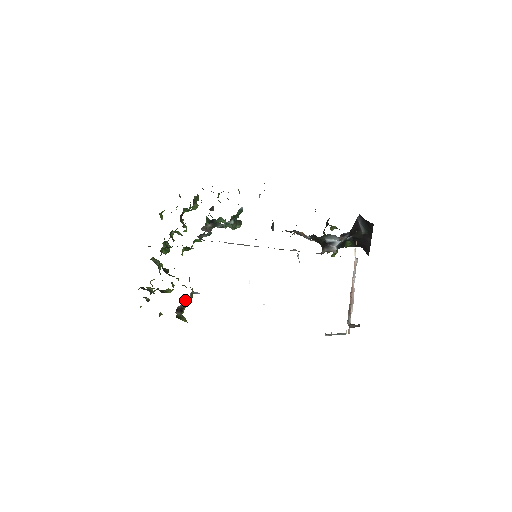
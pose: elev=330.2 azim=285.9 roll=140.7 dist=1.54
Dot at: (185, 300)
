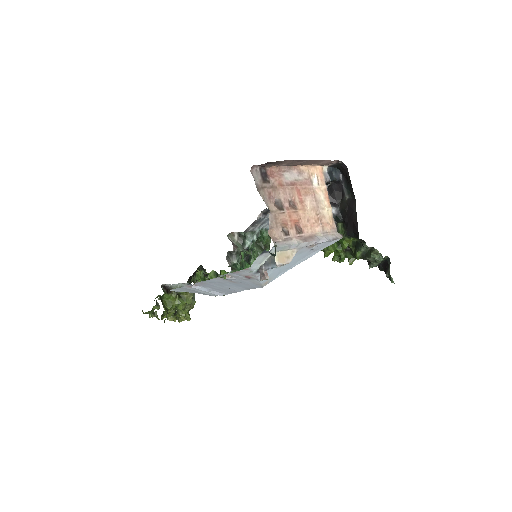
Dot at: occluded
